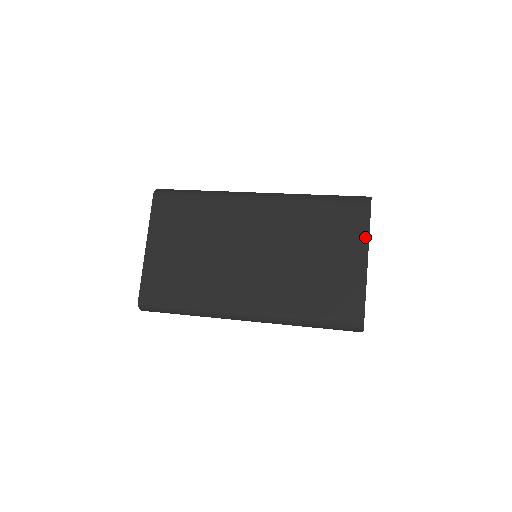
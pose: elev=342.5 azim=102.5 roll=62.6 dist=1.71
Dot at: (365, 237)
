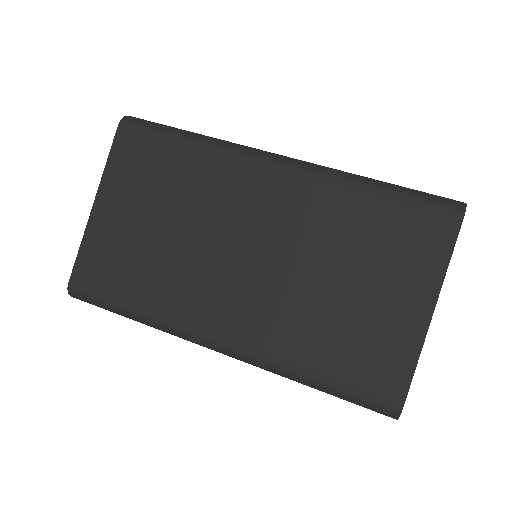
Dot at: (439, 271)
